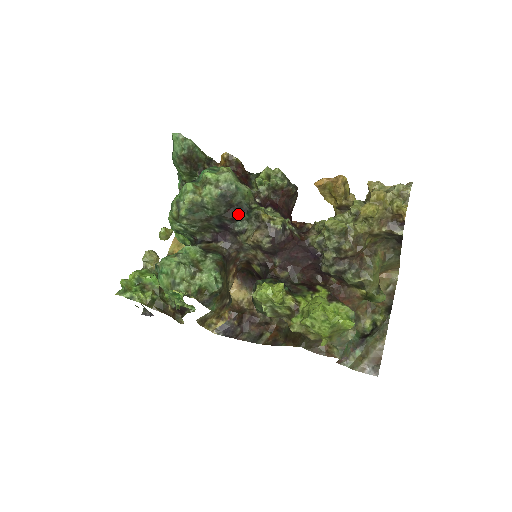
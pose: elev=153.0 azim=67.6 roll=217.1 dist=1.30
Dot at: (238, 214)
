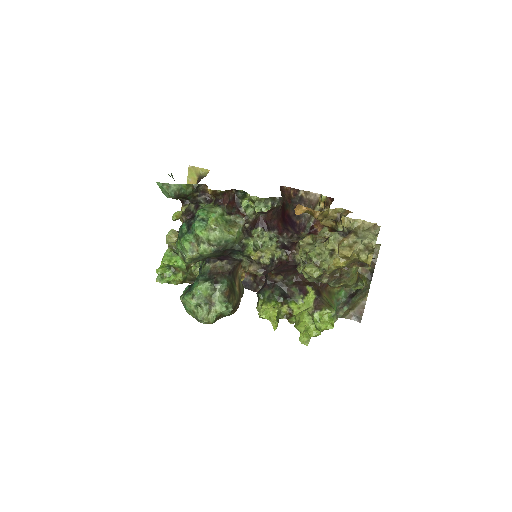
Dot at: (233, 252)
